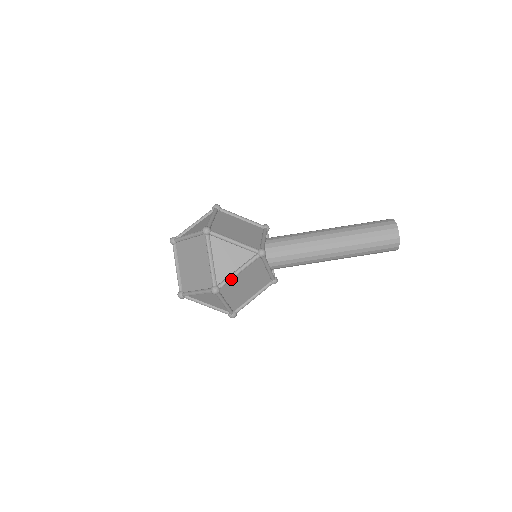
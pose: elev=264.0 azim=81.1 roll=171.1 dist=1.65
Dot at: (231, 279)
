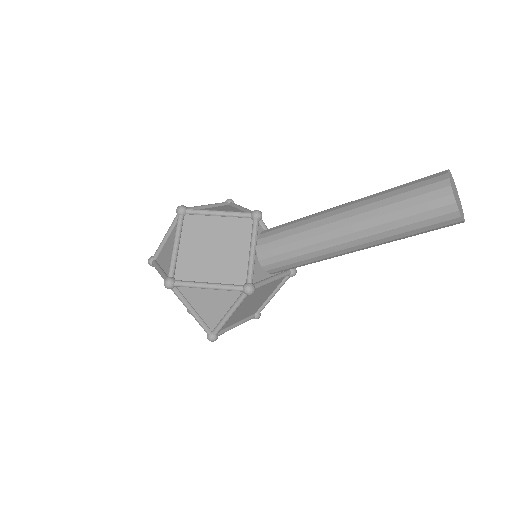
Dot at: (224, 324)
